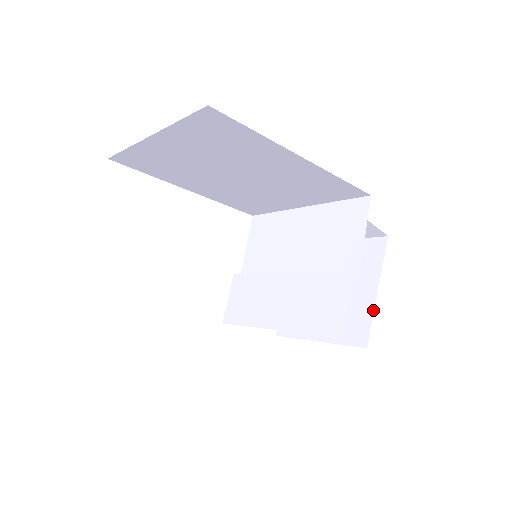
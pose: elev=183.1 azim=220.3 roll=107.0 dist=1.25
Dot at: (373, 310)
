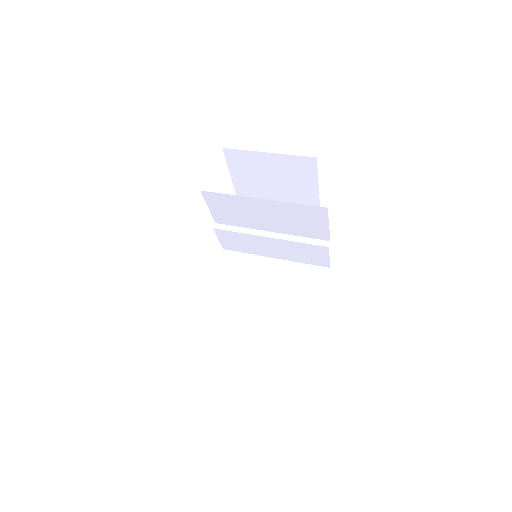
Dot at: (319, 200)
